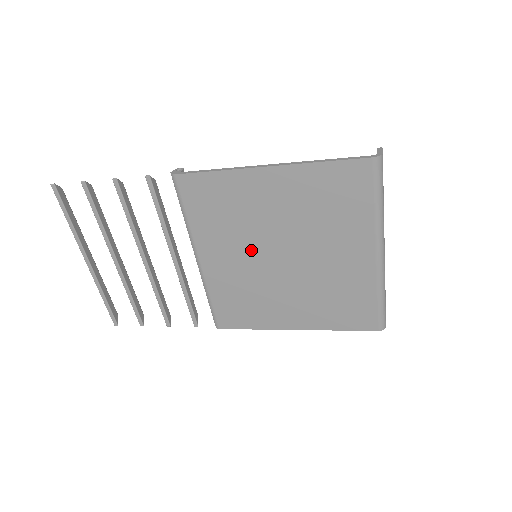
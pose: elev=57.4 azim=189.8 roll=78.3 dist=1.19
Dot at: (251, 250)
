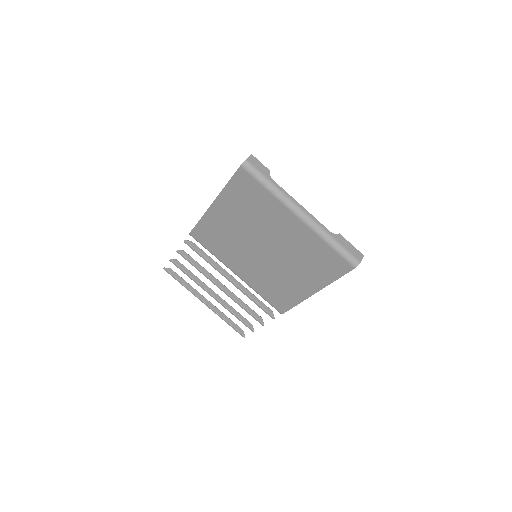
Dot at: (248, 254)
